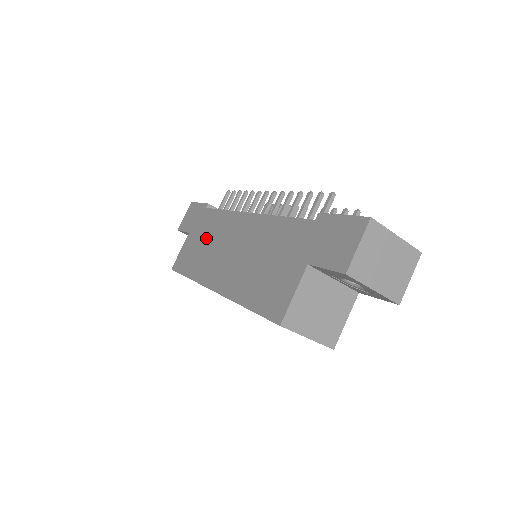
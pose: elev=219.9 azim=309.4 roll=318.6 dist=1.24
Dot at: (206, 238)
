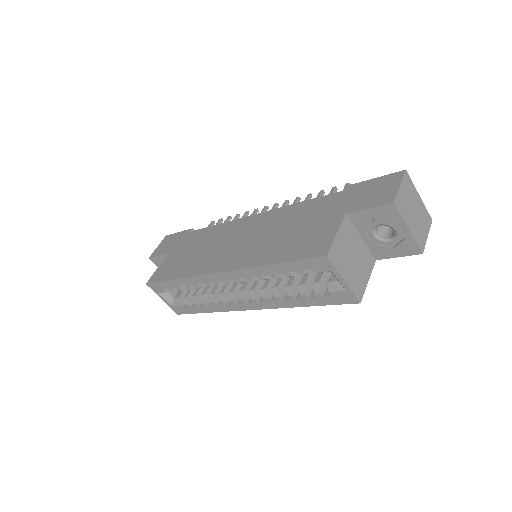
Dot at: (197, 247)
